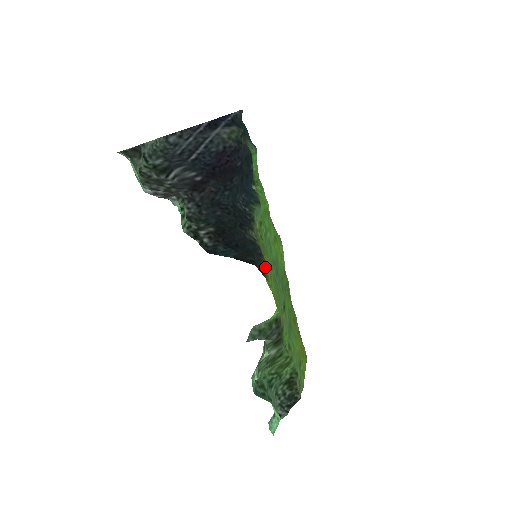
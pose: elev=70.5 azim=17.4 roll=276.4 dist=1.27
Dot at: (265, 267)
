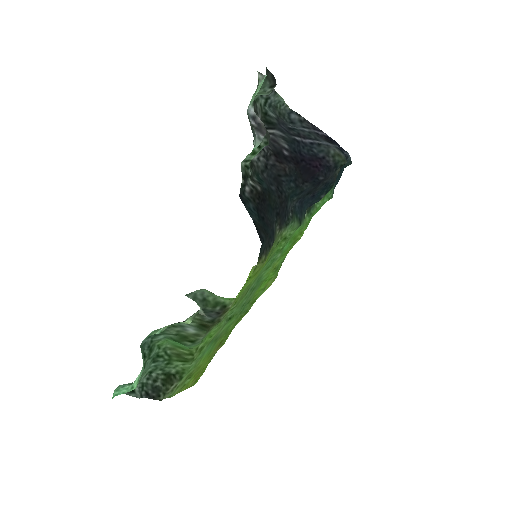
Dot at: (263, 257)
